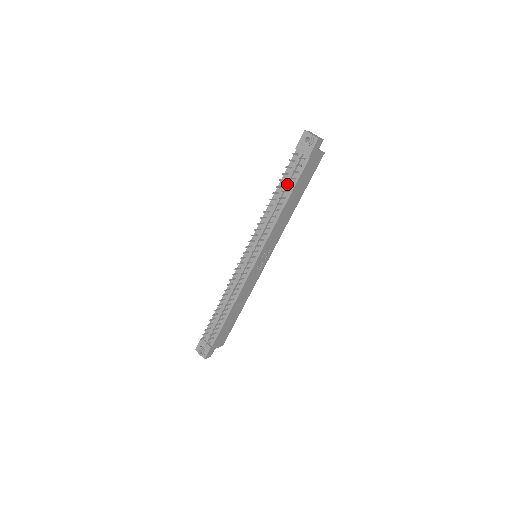
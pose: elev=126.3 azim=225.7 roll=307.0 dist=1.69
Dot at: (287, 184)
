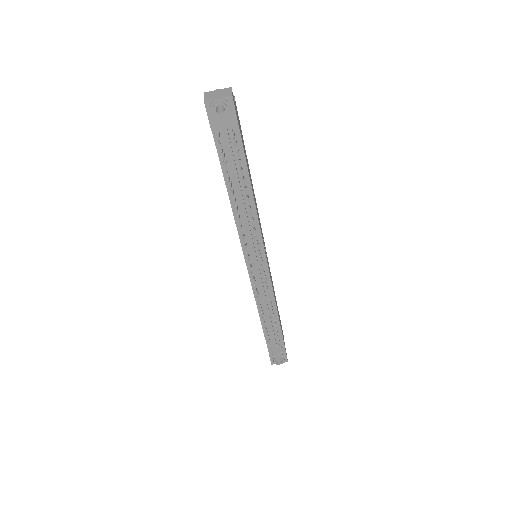
Dot at: (242, 176)
